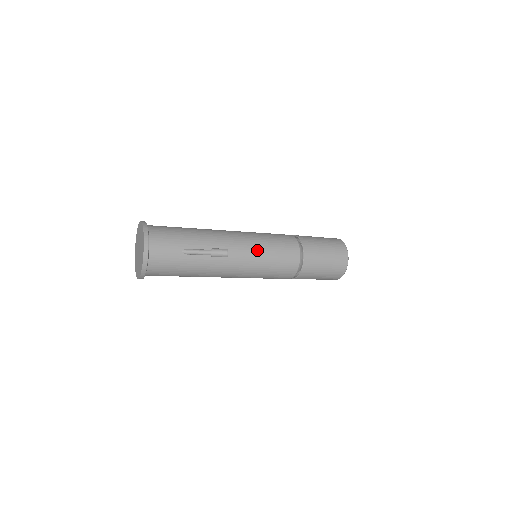
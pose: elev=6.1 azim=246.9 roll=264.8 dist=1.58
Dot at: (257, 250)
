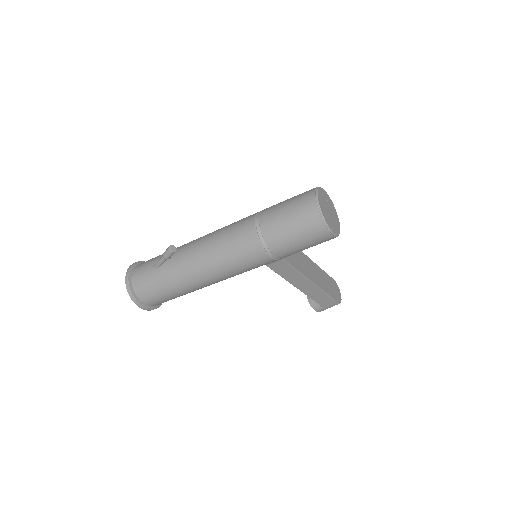
Dot at: (212, 238)
